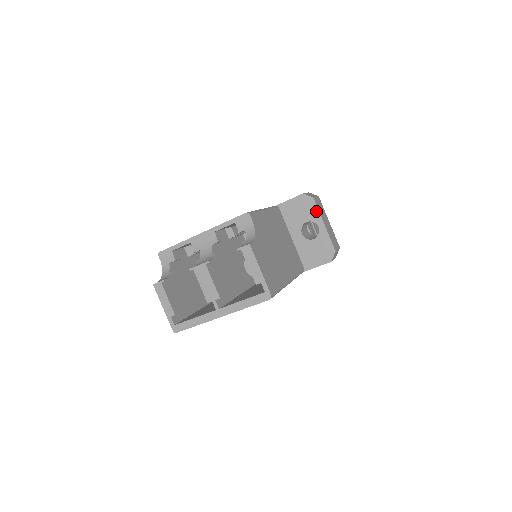
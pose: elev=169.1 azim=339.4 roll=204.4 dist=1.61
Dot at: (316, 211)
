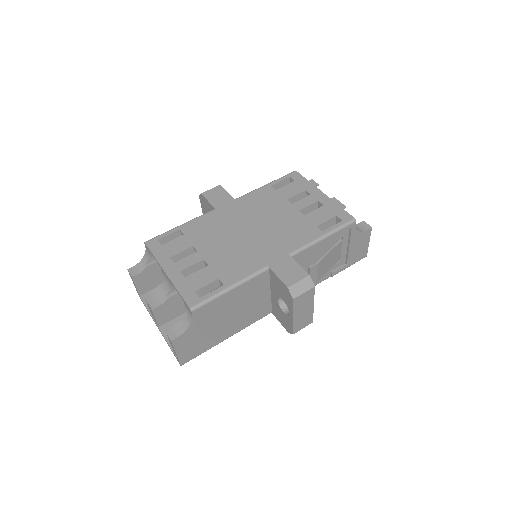
Dot at: (291, 306)
